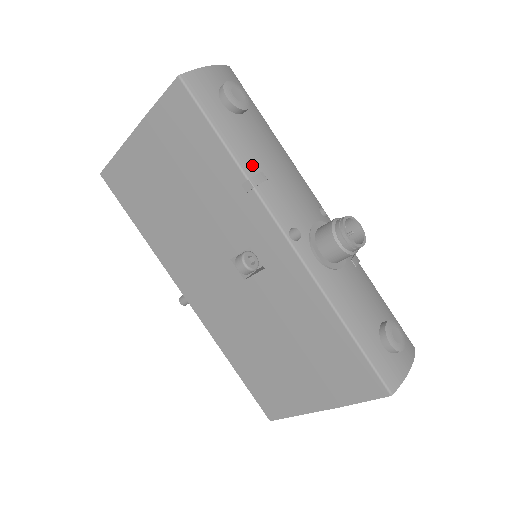
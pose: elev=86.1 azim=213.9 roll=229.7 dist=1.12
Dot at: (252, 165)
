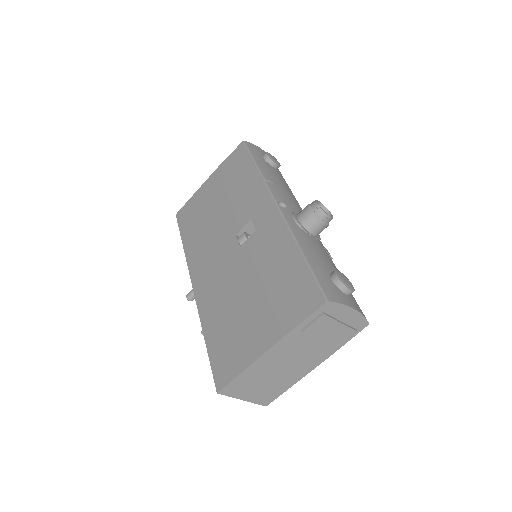
Dot at: (268, 176)
